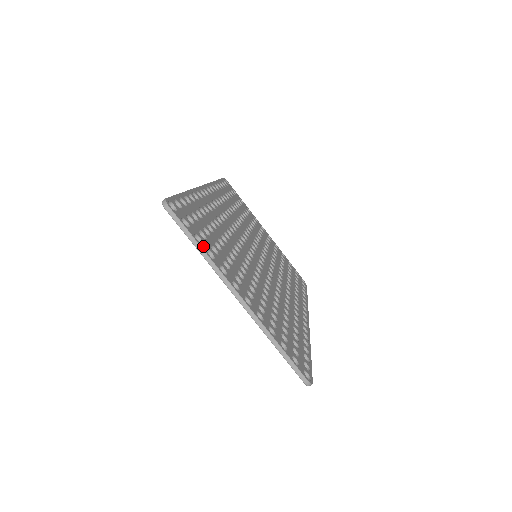
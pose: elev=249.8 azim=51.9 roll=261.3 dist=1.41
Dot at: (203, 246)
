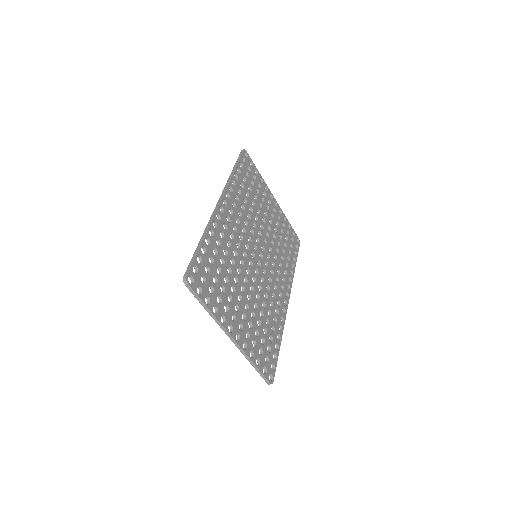
Dot at: (210, 306)
